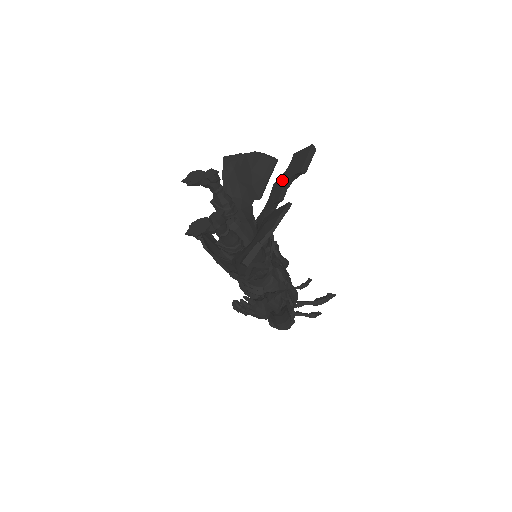
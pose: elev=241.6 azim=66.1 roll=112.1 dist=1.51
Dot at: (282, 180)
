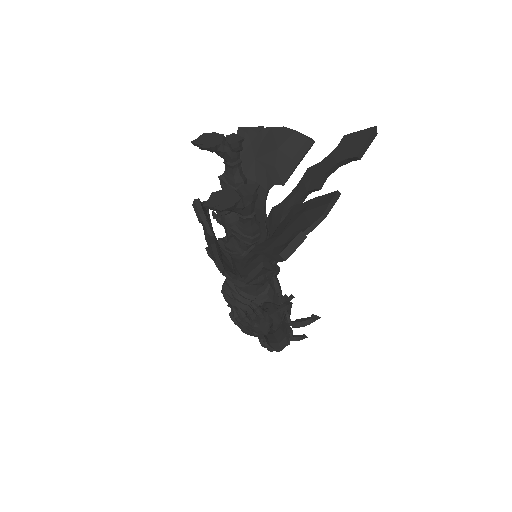
Dot at: (324, 164)
